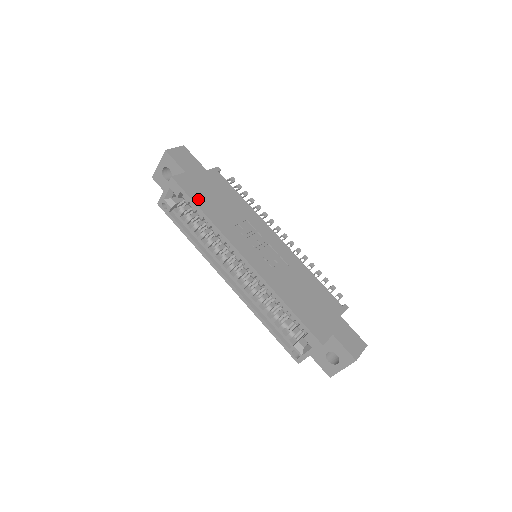
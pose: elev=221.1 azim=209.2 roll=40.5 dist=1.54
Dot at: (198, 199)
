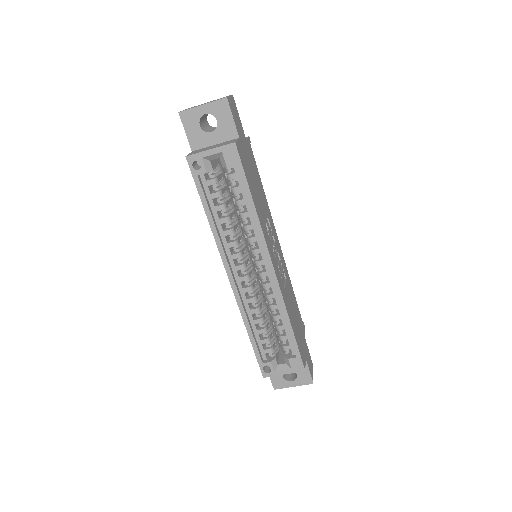
Dot at: (249, 182)
